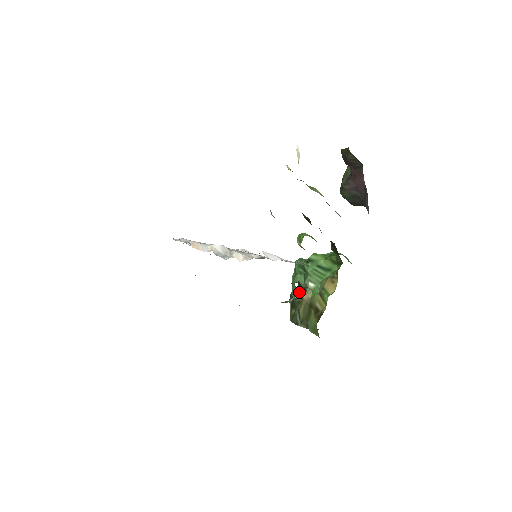
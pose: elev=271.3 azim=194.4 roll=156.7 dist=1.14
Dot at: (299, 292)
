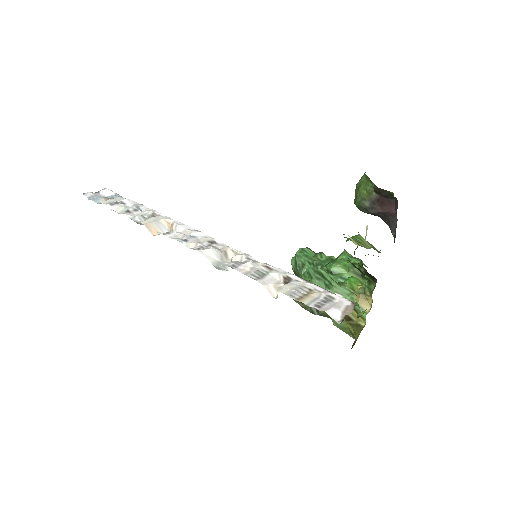
Dot at: occluded
